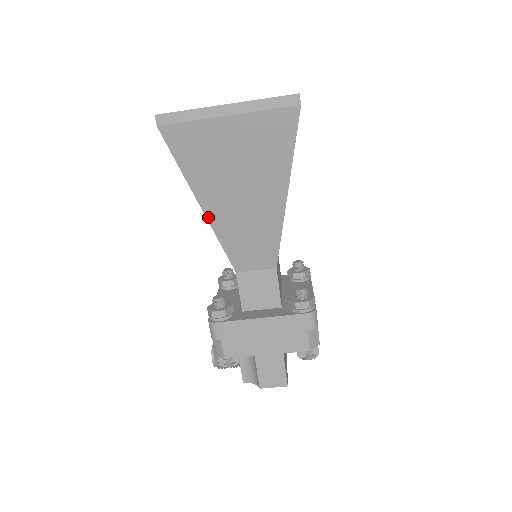
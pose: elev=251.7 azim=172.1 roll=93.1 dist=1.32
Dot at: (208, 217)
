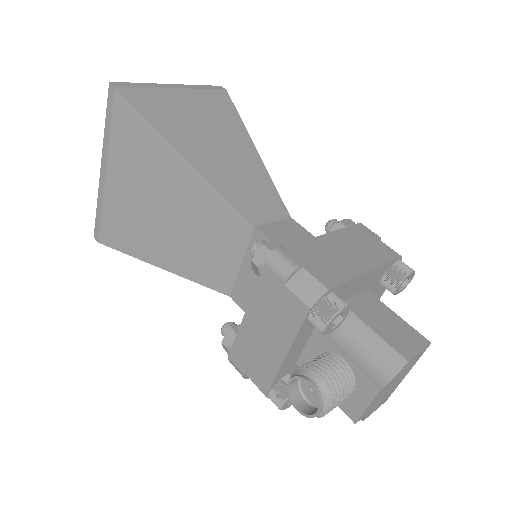
Dot at: (194, 165)
